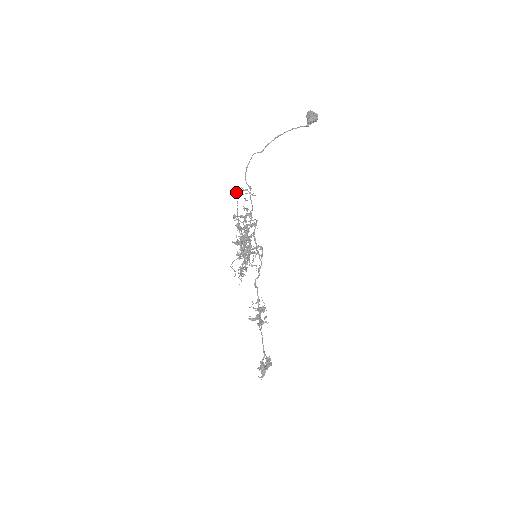
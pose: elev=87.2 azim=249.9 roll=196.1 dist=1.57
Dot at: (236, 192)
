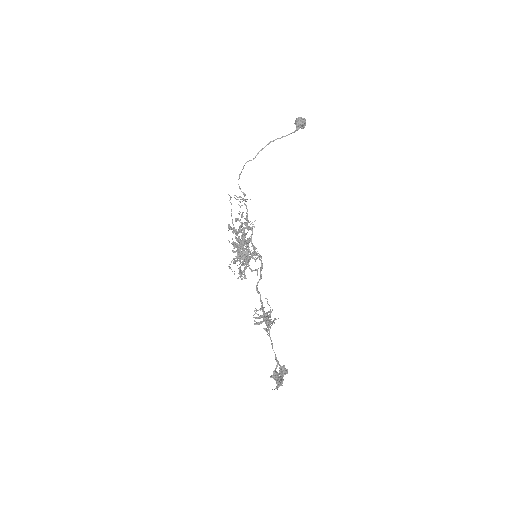
Dot at: (229, 200)
